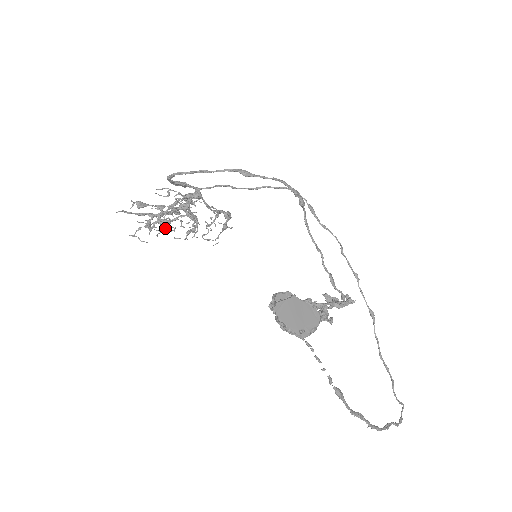
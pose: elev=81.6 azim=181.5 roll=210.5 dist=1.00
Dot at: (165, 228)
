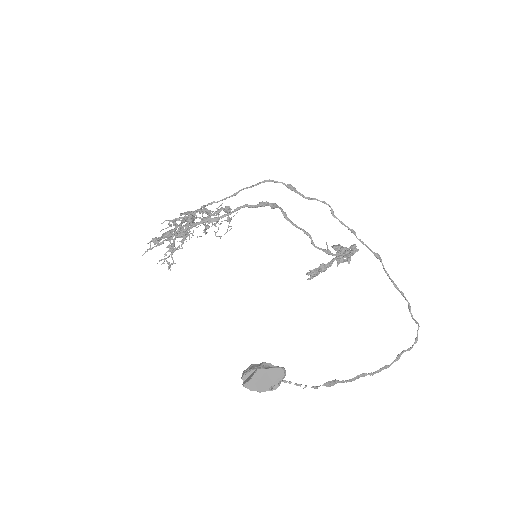
Dot at: occluded
